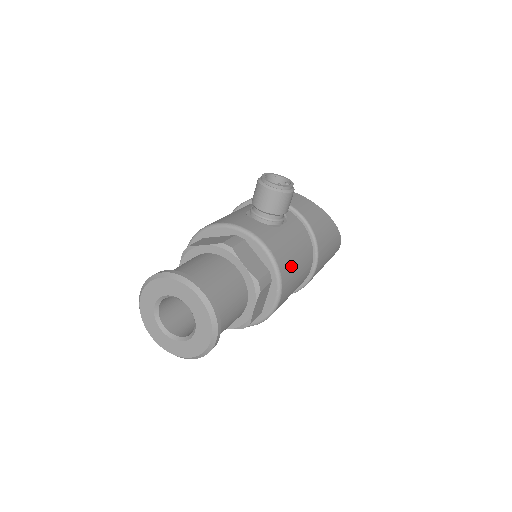
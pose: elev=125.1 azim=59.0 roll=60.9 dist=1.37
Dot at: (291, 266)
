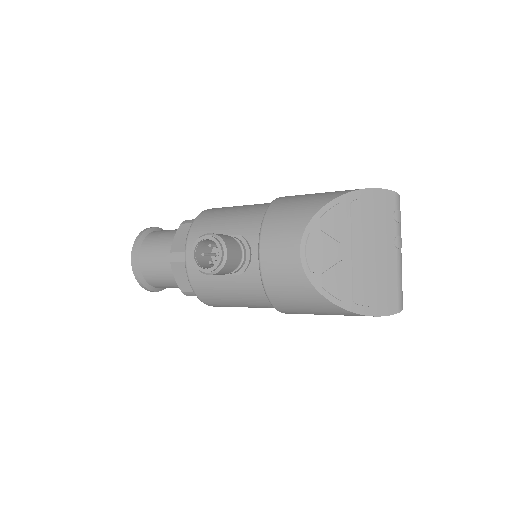
Dot at: (222, 302)
